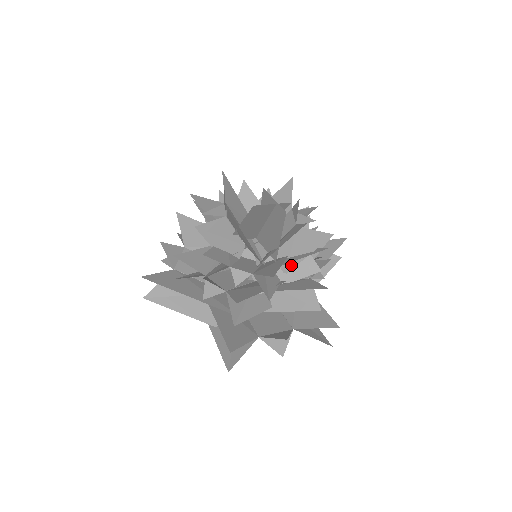
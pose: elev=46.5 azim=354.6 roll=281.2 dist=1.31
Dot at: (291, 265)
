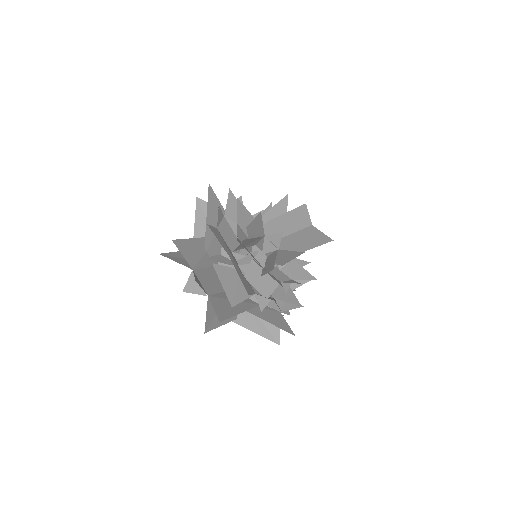
Dot at: occluded
